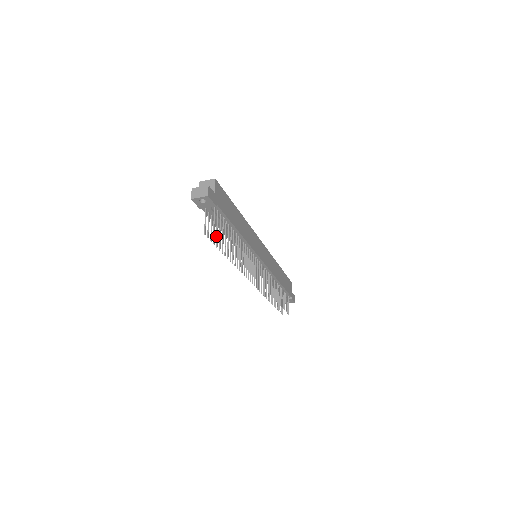
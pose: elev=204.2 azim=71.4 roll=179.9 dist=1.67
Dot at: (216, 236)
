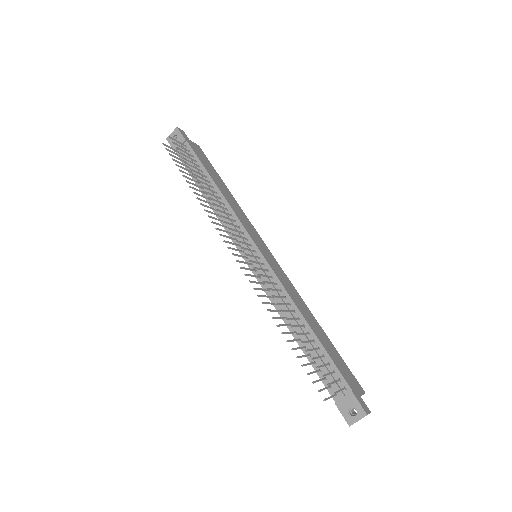
Dot at: (172, 142)
